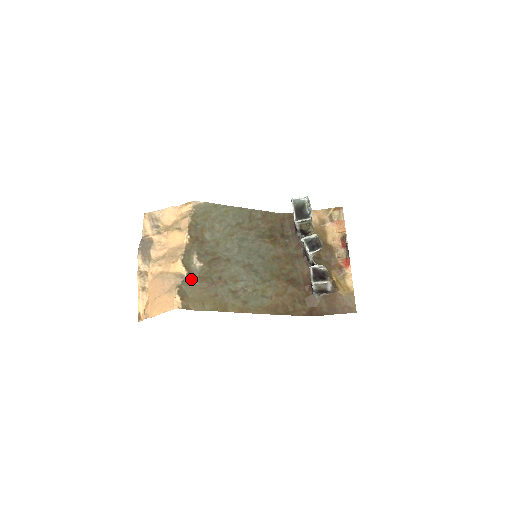
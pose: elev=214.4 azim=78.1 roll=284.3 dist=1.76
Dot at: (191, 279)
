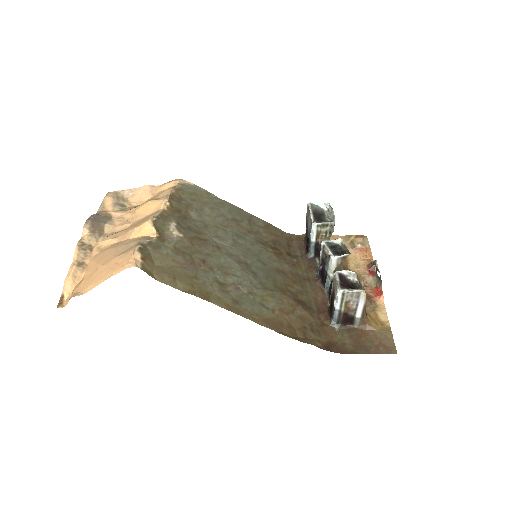
Dot at: (162, 245)
